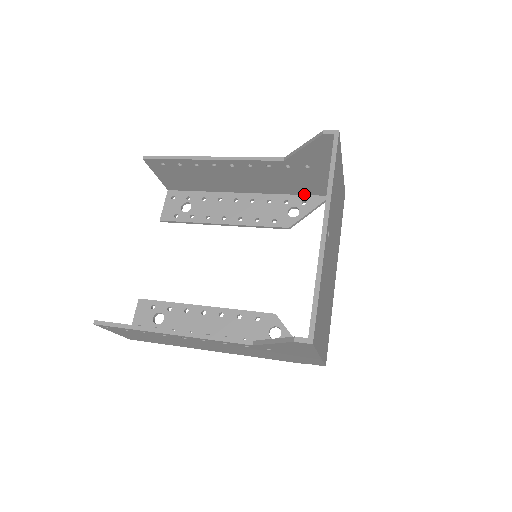
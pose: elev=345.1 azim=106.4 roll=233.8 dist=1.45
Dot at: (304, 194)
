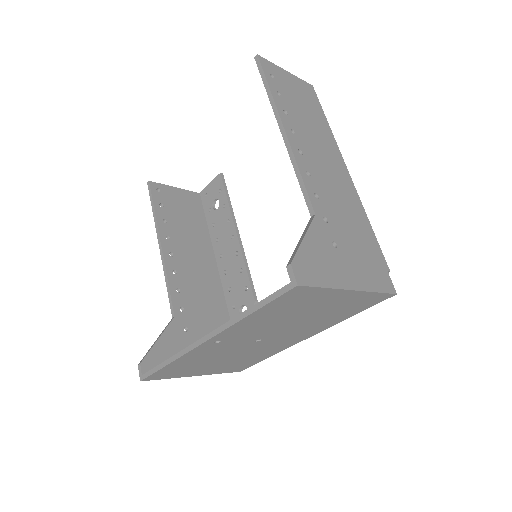
Dot at: occluded
